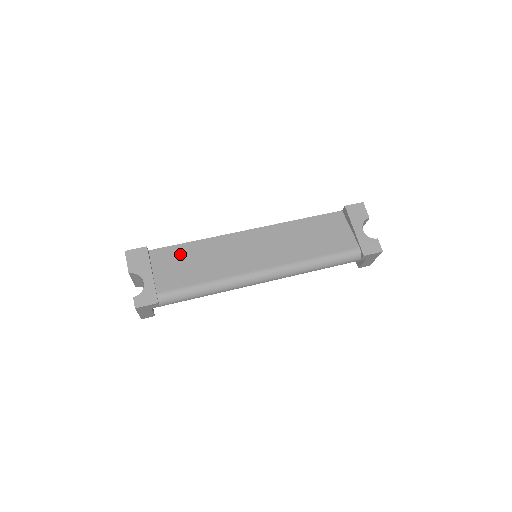
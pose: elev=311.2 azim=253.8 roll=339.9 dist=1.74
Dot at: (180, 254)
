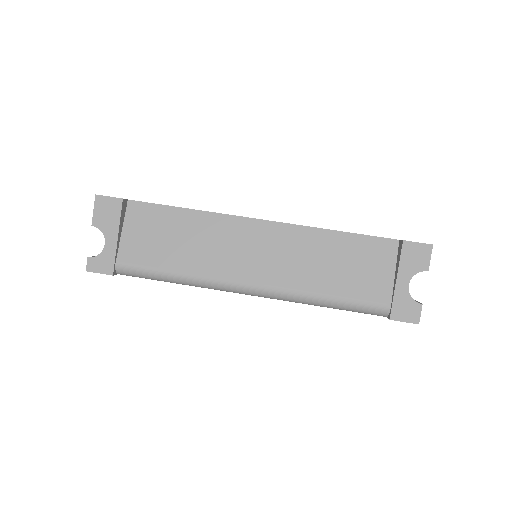
Dot at: (162, 220)
